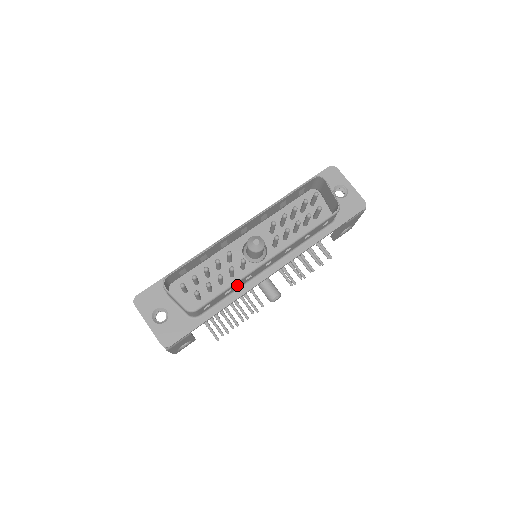
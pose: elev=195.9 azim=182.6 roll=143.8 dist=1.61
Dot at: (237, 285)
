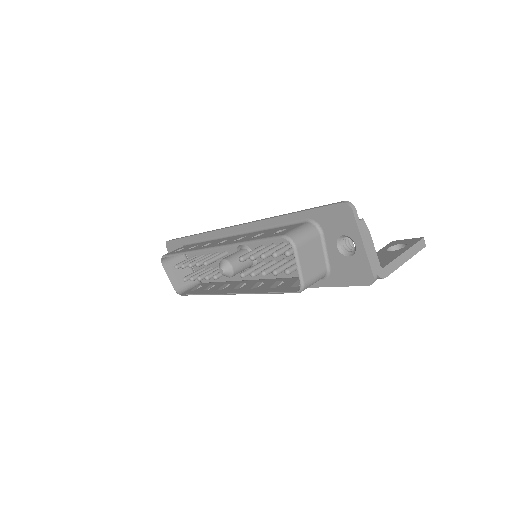
Dot at: occluded
